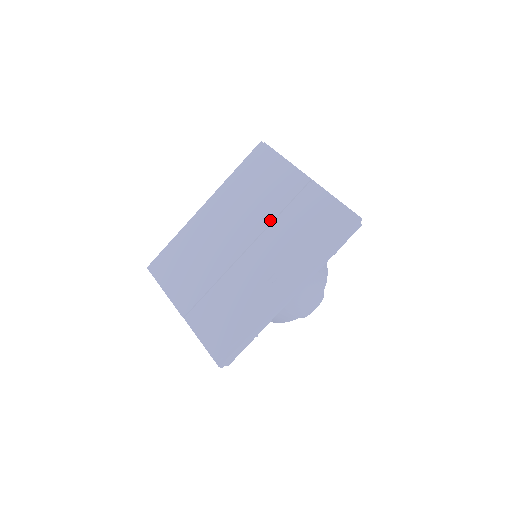
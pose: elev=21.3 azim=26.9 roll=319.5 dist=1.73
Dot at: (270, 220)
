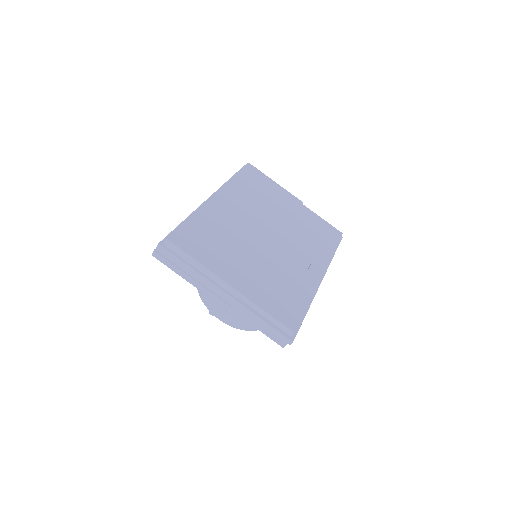
Dot at: (287, 222)
